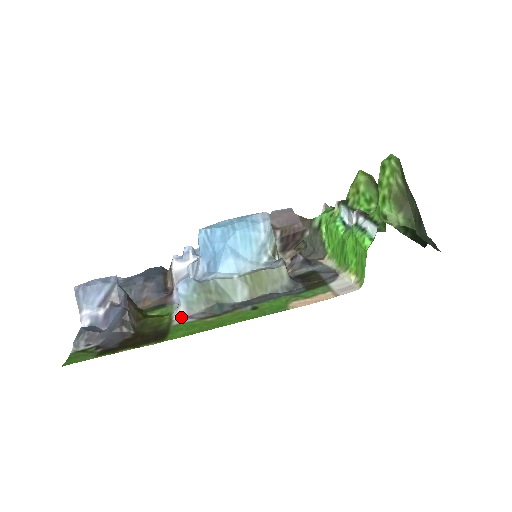
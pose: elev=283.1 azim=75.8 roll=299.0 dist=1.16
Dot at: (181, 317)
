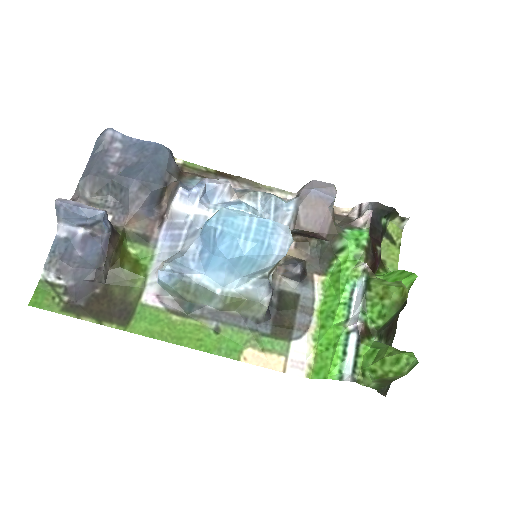
Dot at: (152, 294)
